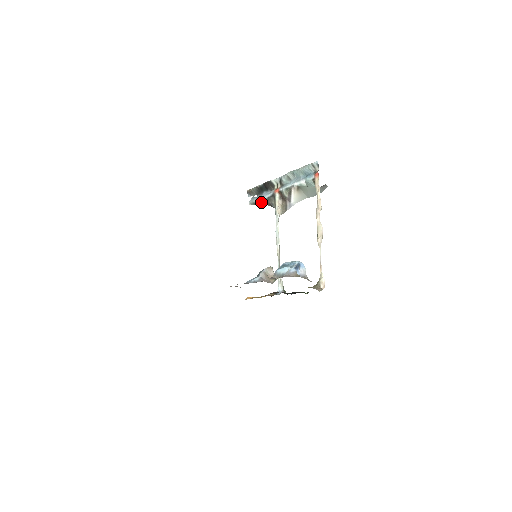
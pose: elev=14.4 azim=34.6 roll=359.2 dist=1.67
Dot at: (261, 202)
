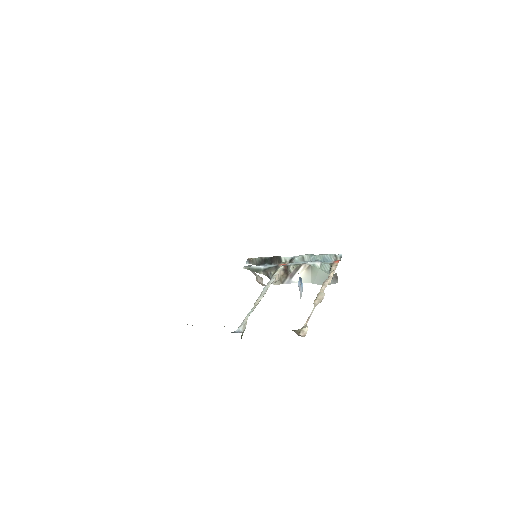
Dot at: (258, 269)
